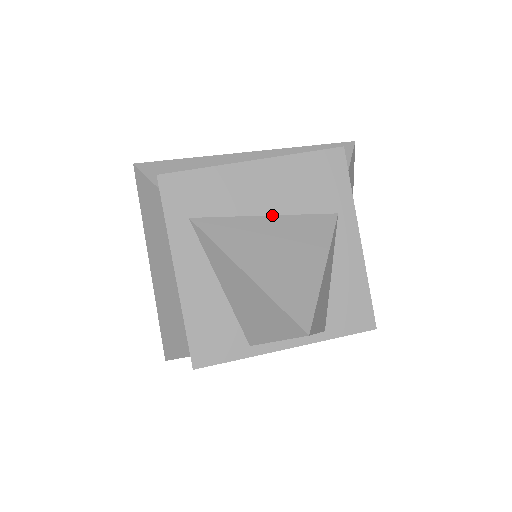
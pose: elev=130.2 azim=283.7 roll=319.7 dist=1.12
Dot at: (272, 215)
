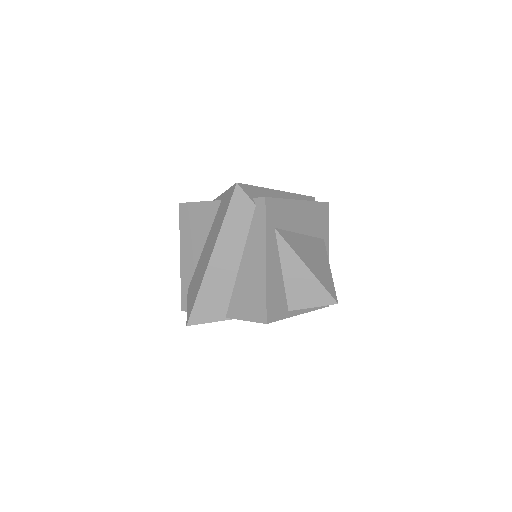
Dot at: (303, 234)
